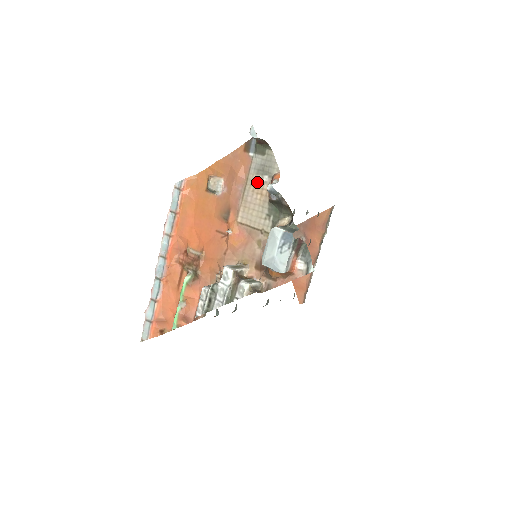
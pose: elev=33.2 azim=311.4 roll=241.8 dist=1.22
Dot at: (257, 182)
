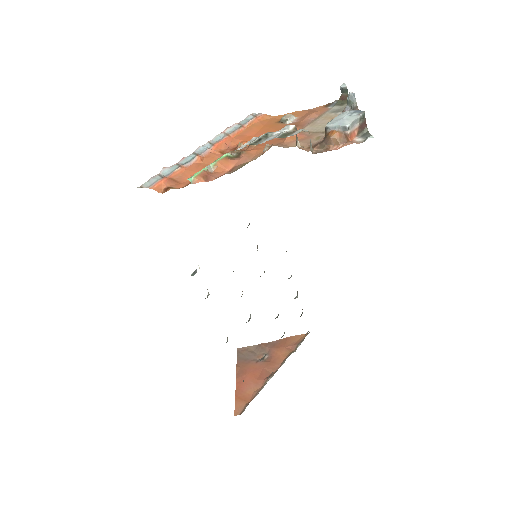
Dot at: (330, 115)
